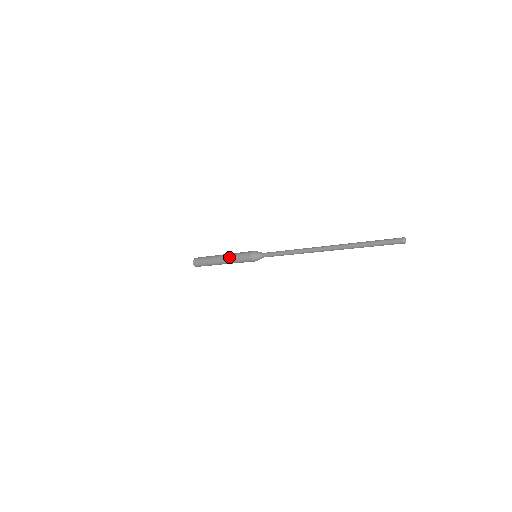
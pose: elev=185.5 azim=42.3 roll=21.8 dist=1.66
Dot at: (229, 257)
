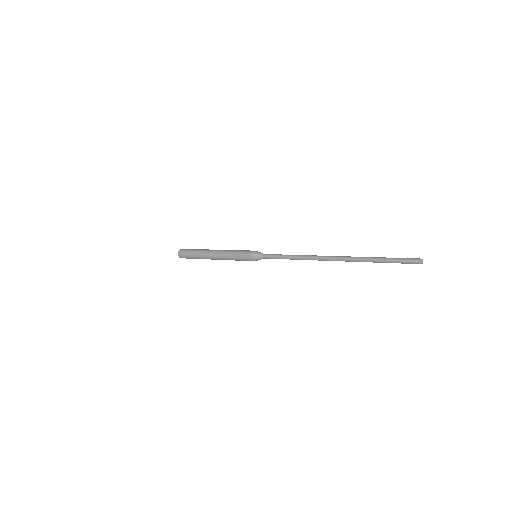
Dot at: (226, 251)
